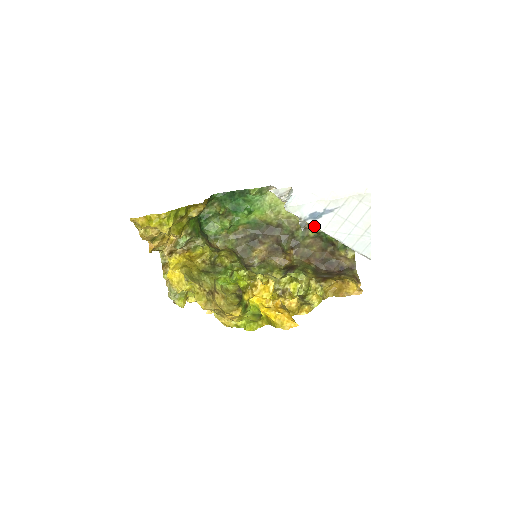
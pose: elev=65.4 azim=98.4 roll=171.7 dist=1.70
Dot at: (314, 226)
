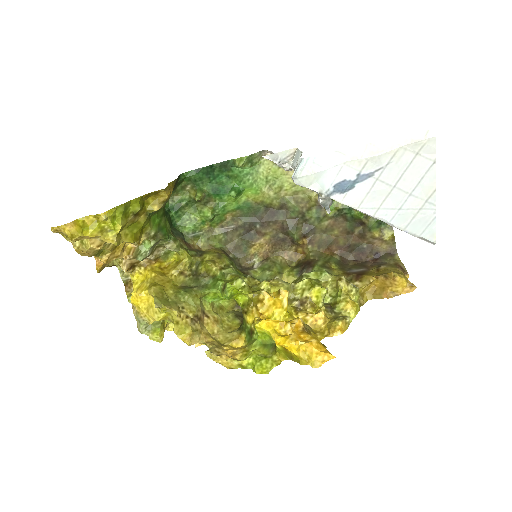
Dot at: (343, 203)
